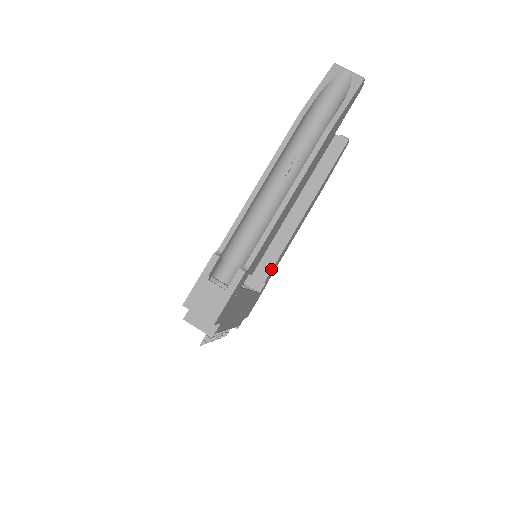
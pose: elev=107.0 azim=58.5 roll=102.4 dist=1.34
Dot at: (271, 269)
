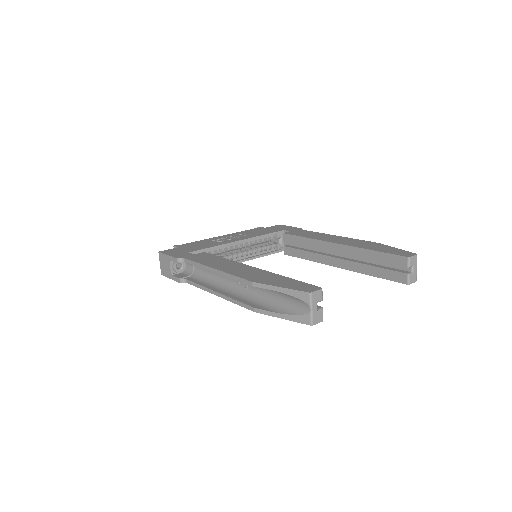
Dot at: (292, 255)
